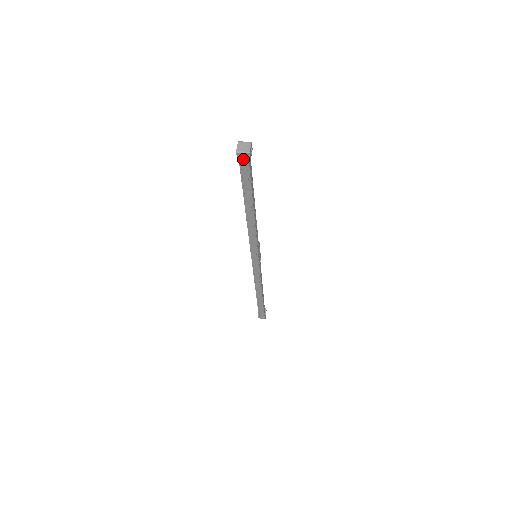
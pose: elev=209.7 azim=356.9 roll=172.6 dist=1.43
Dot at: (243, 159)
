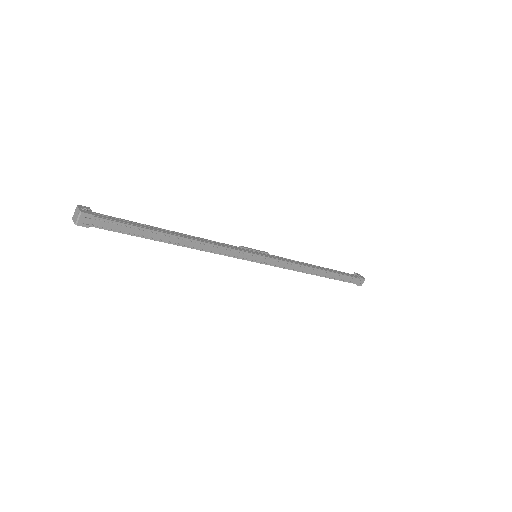
Dot at: (89, 221)
